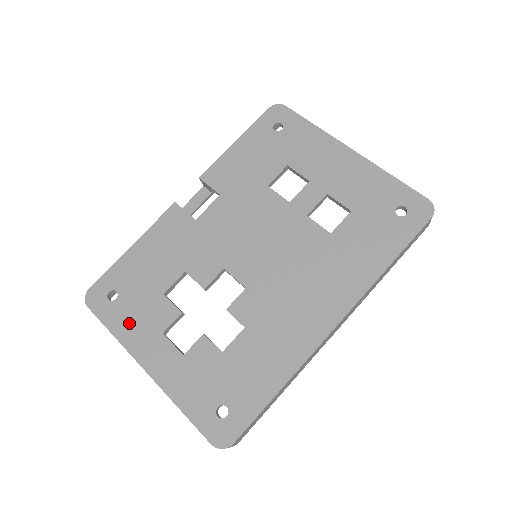
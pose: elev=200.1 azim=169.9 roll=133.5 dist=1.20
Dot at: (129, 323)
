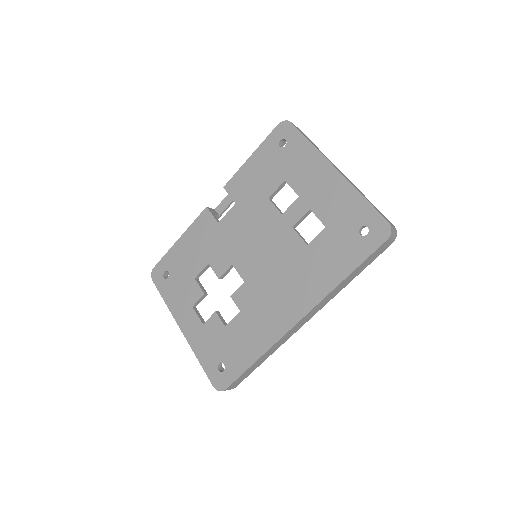
Dot at: (174, 296)
